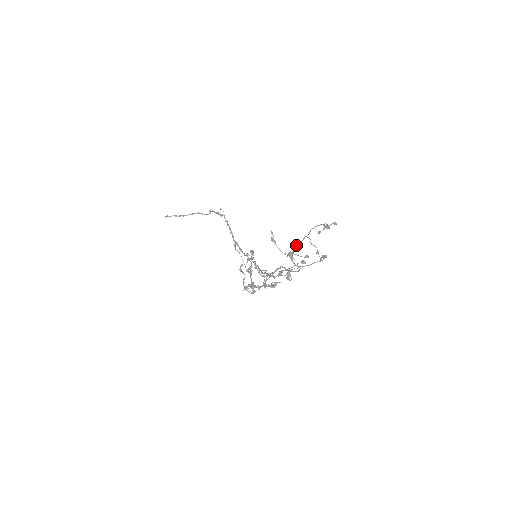
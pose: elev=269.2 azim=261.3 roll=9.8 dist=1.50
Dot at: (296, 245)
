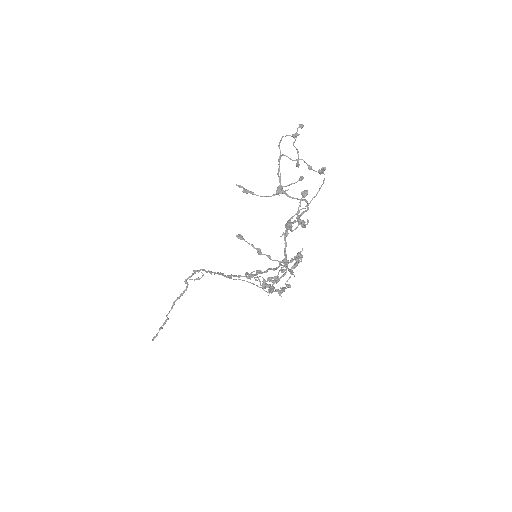
Dot at: occluded
